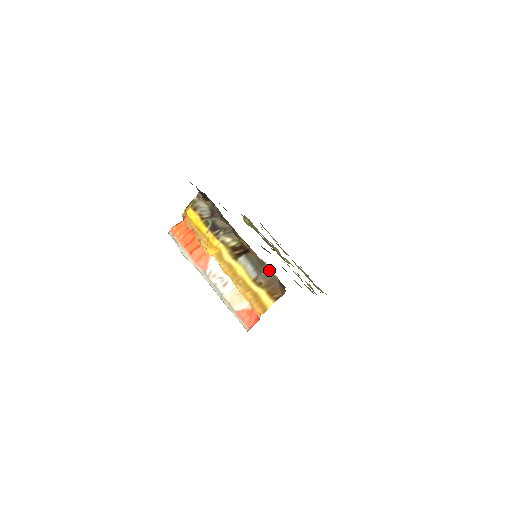
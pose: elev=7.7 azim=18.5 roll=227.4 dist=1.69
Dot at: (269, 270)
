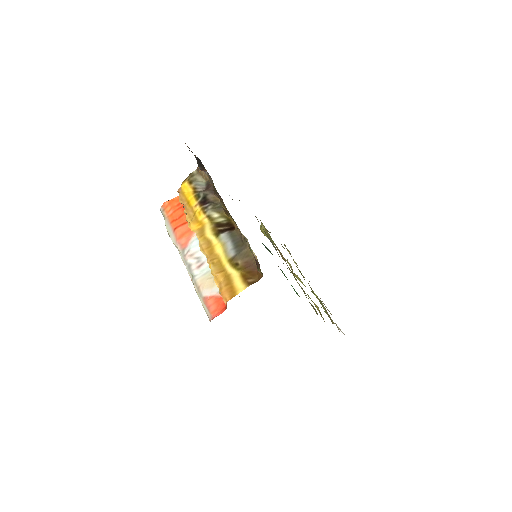
Dot at: (250, 249)
